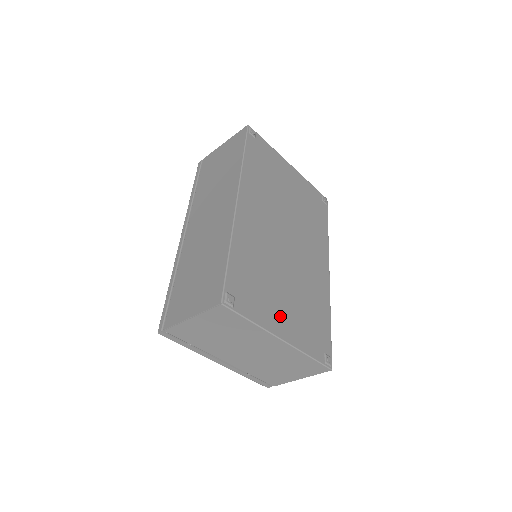
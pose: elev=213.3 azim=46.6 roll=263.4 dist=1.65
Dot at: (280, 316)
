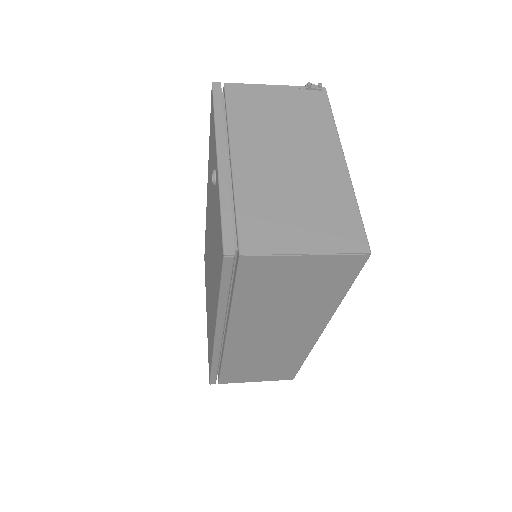
Dot at: occluded
